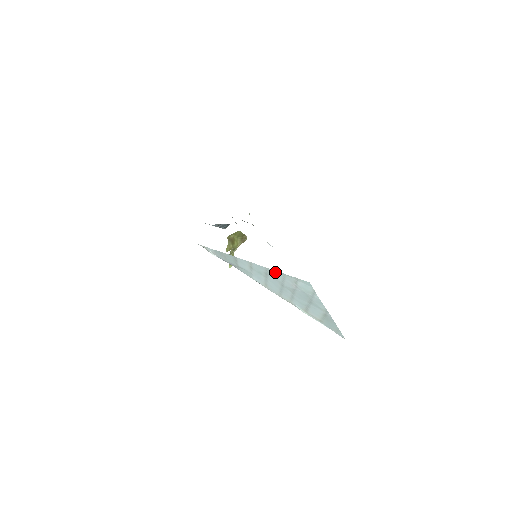
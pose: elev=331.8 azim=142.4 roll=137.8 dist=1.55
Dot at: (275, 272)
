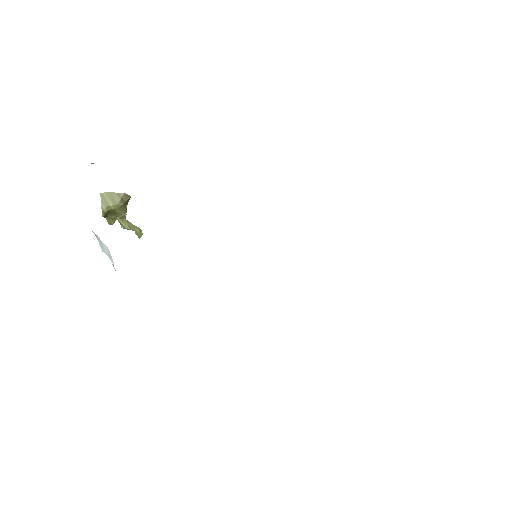
Dot at: occluded
